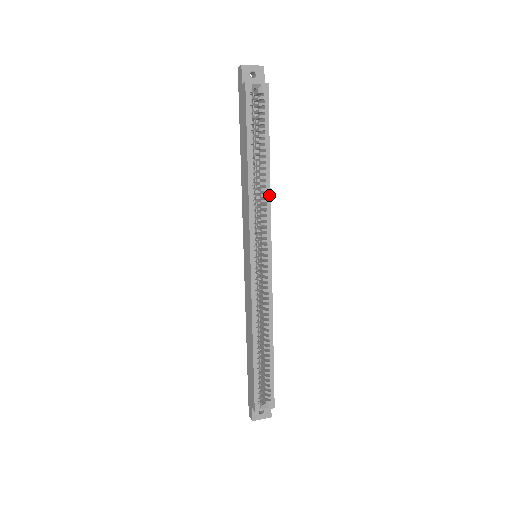
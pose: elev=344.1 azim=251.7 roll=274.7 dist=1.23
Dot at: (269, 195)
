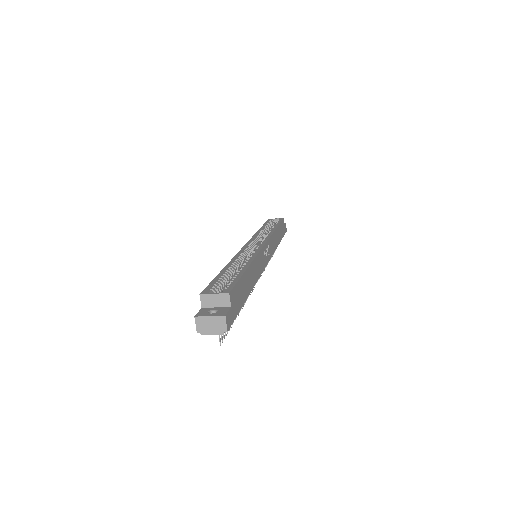
Dot at: (272, 232)
